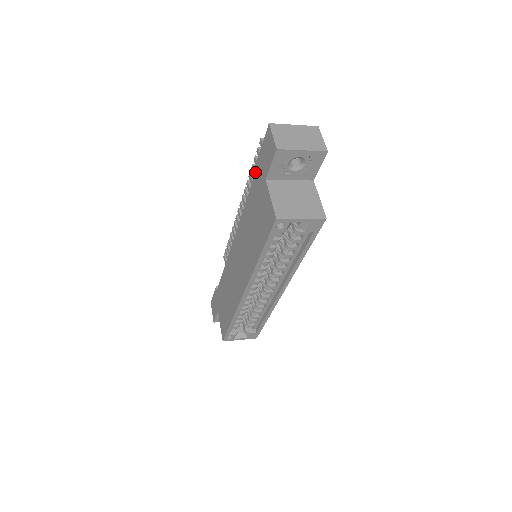
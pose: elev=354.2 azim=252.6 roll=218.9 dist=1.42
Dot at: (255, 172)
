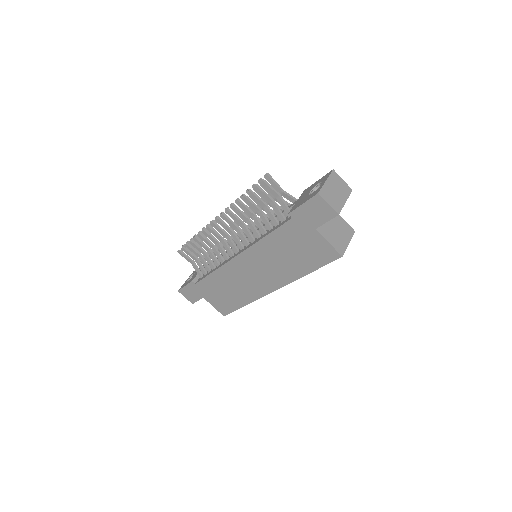
Dot at: (252, 203)
